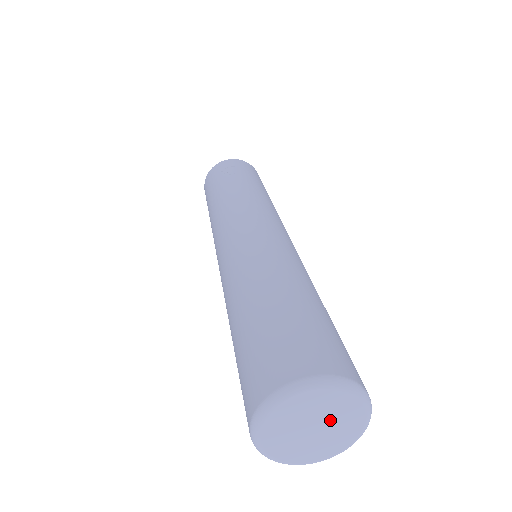
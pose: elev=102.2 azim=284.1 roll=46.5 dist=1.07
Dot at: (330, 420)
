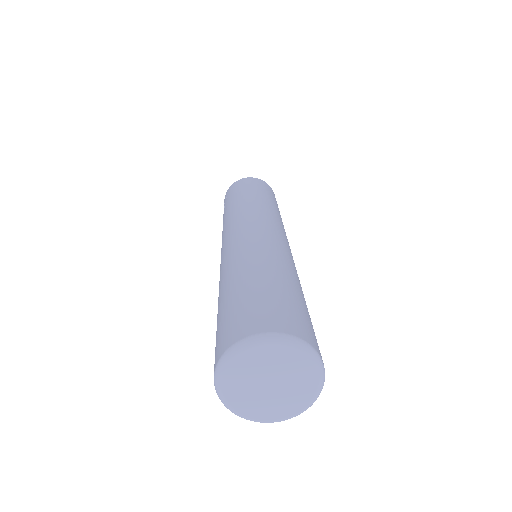
Dot at: (272, 371)
